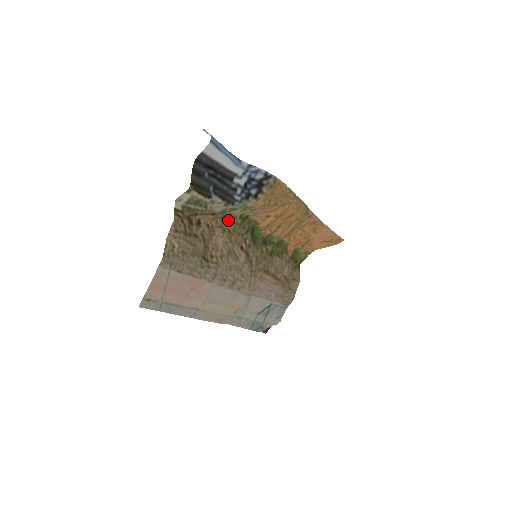
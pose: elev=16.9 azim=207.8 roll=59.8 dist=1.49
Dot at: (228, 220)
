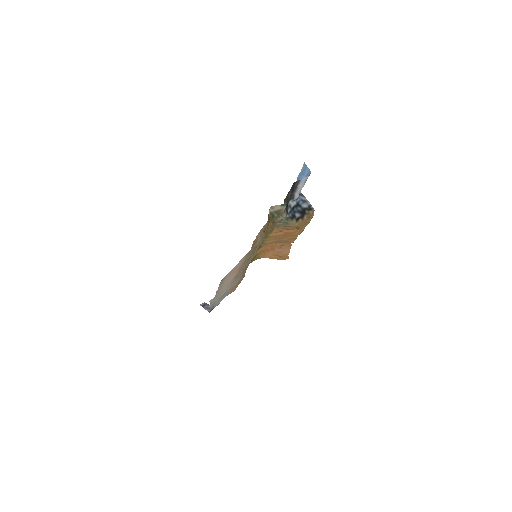
Dot at: (271, 228)
